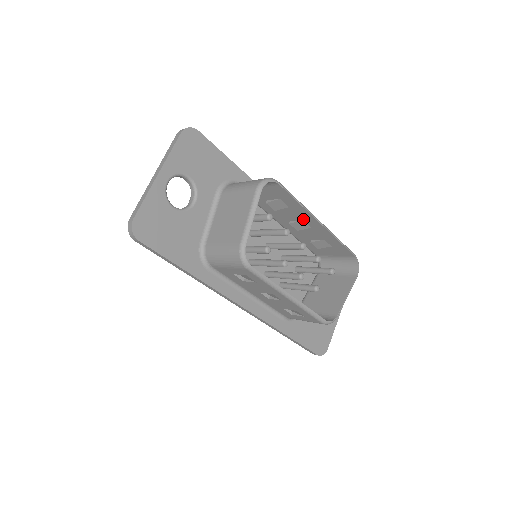
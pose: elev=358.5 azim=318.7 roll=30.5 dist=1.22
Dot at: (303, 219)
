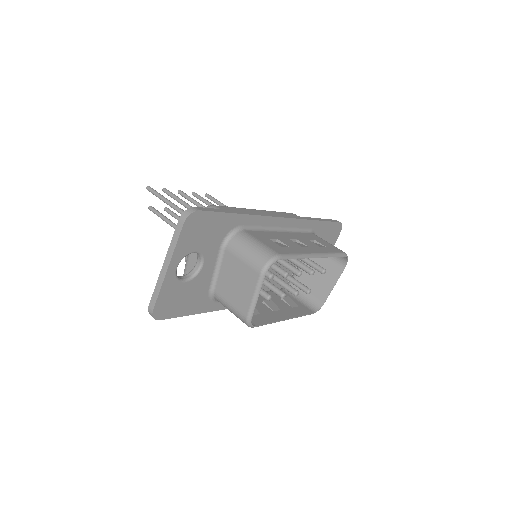
Dot at: occluded
